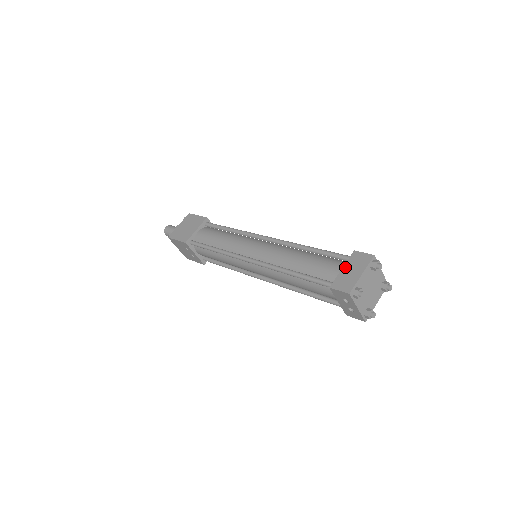
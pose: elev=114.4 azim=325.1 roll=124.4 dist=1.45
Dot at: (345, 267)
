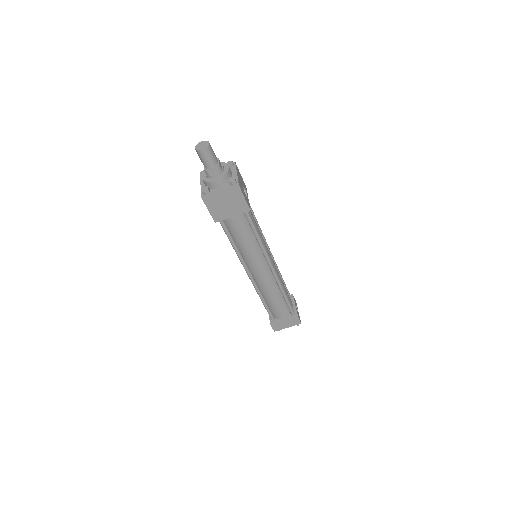
Dot at: (286, 321)
